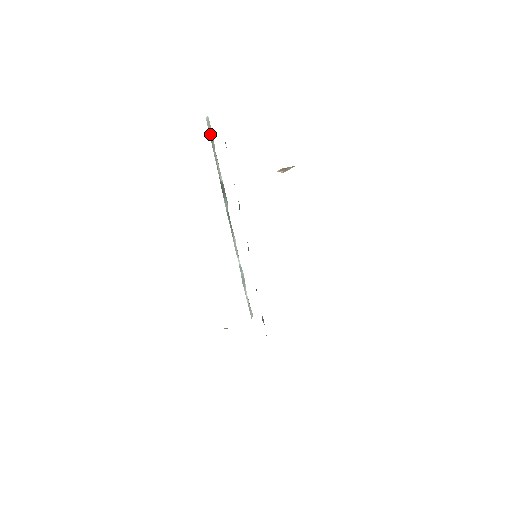
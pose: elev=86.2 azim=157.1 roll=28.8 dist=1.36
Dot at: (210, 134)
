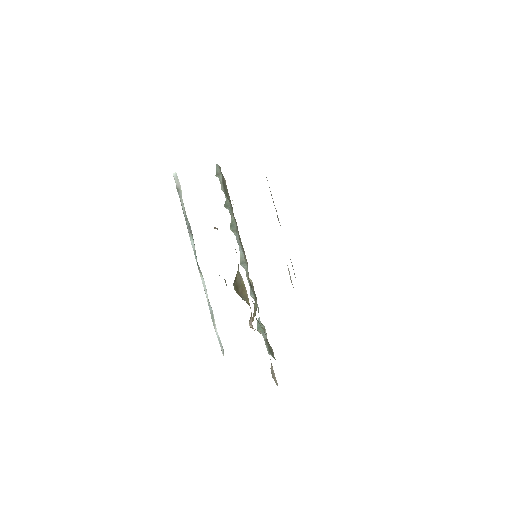
Dot at: (178, 186)
